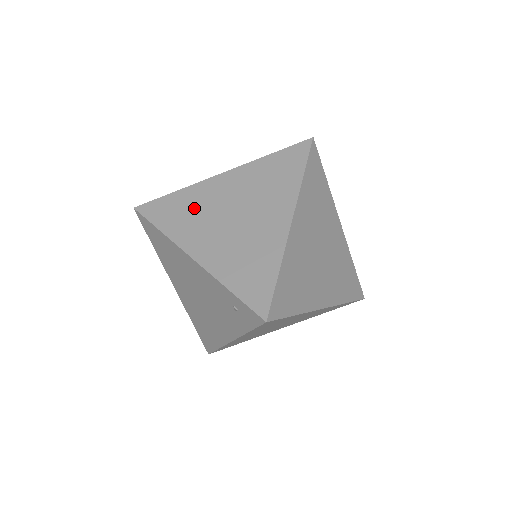
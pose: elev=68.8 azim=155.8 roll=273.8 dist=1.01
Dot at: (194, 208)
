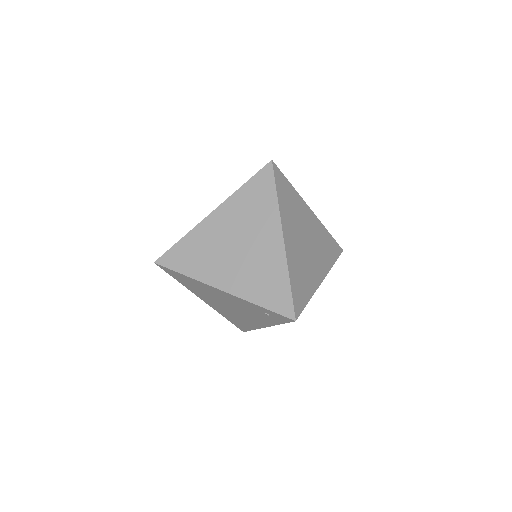
Dot at: (203, 249)
